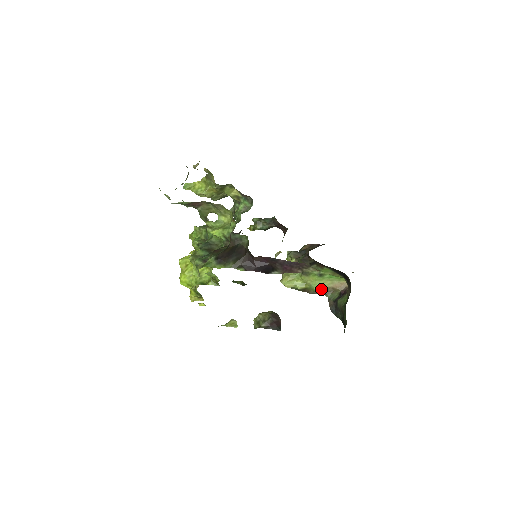
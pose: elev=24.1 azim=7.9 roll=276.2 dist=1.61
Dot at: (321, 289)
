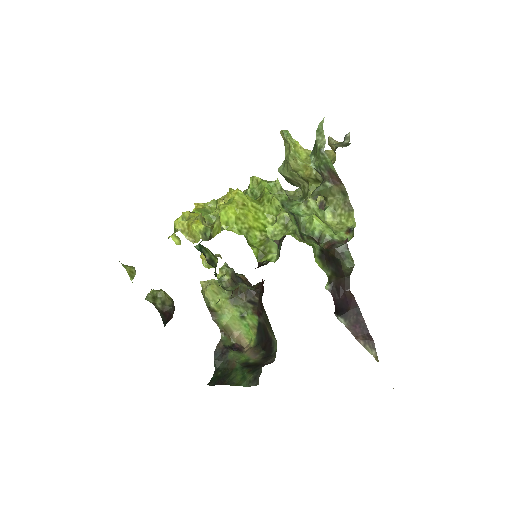
Dot at: (227, 326)
